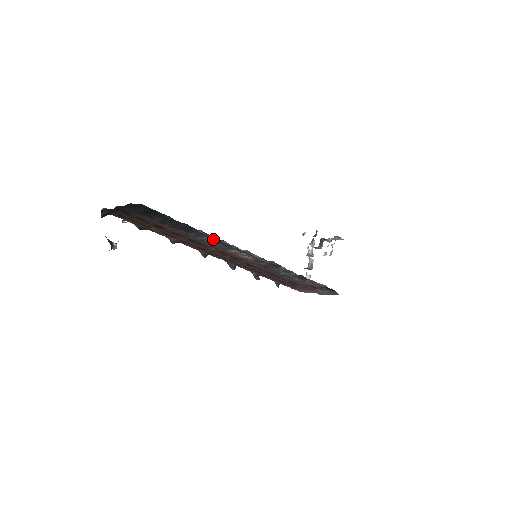
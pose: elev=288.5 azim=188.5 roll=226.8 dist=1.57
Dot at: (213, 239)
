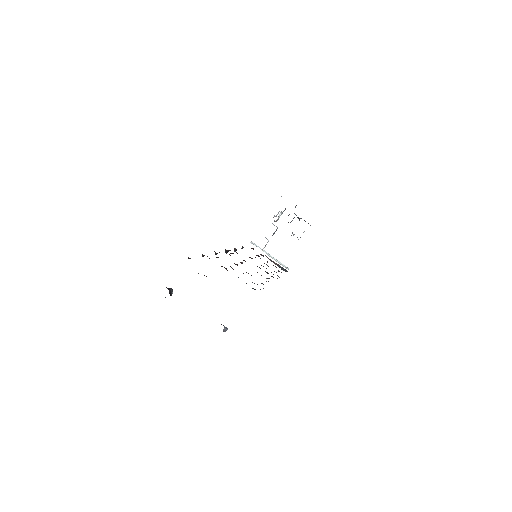
Dot at: occluded
